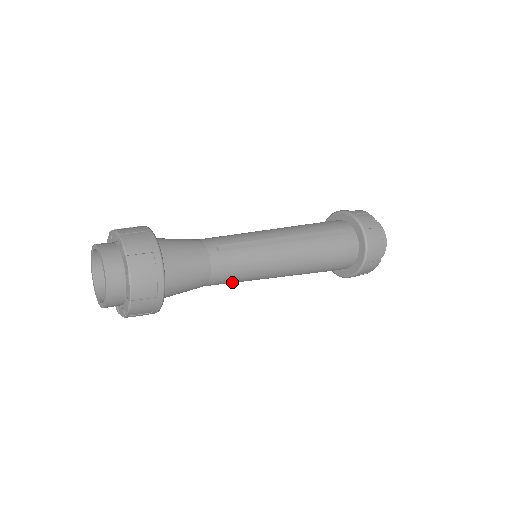
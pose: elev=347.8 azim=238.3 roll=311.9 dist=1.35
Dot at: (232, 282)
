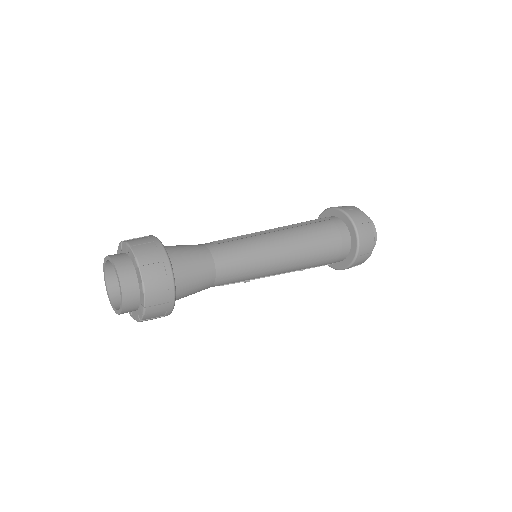
Dot at: (240, 275)
